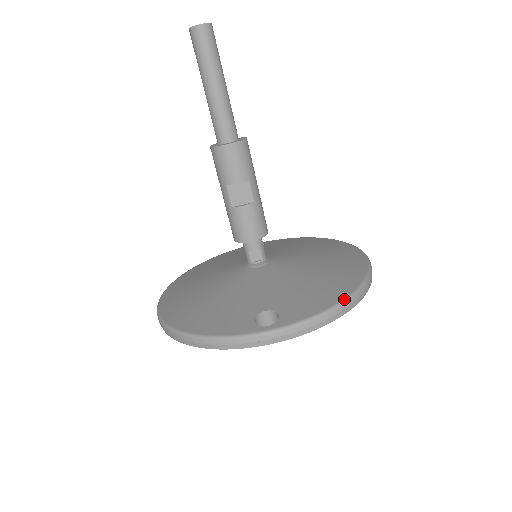
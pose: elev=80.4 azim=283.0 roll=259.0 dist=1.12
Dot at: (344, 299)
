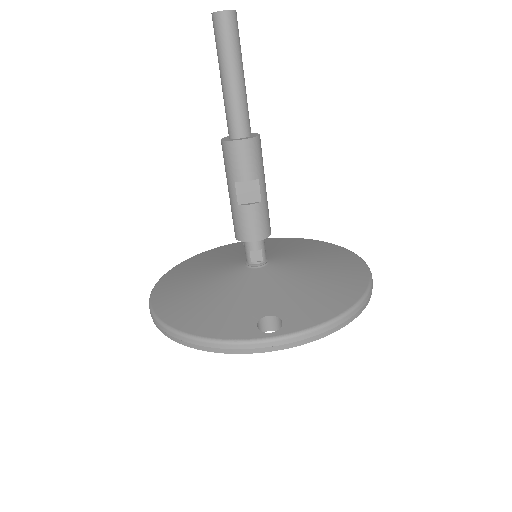
Dot at: (348, 309)
